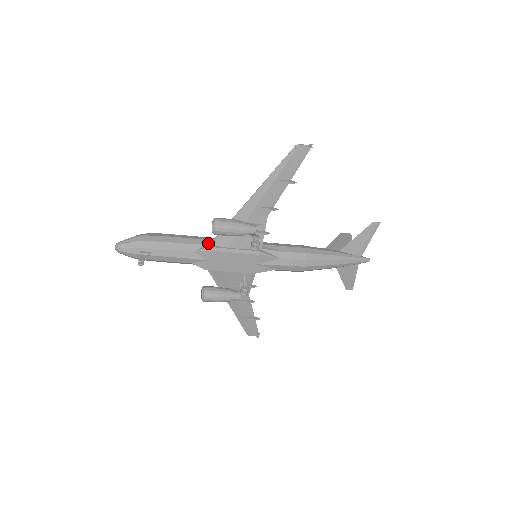
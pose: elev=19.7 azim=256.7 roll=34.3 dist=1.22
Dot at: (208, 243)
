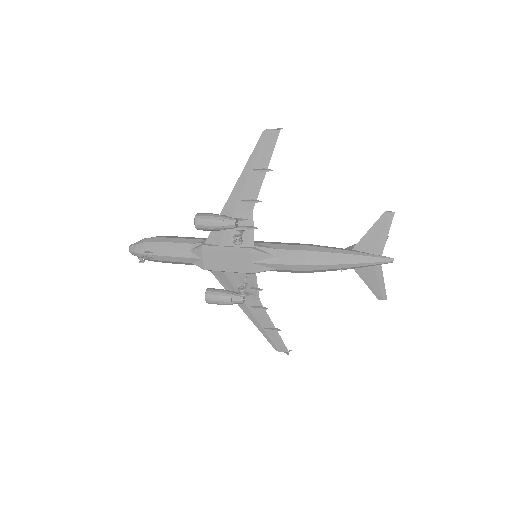
Dot at: (204, 242)
